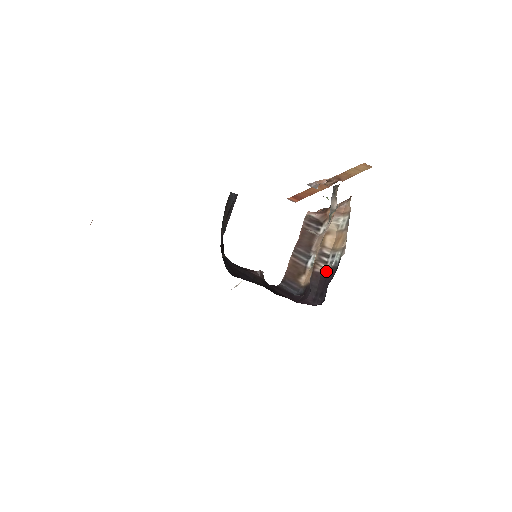
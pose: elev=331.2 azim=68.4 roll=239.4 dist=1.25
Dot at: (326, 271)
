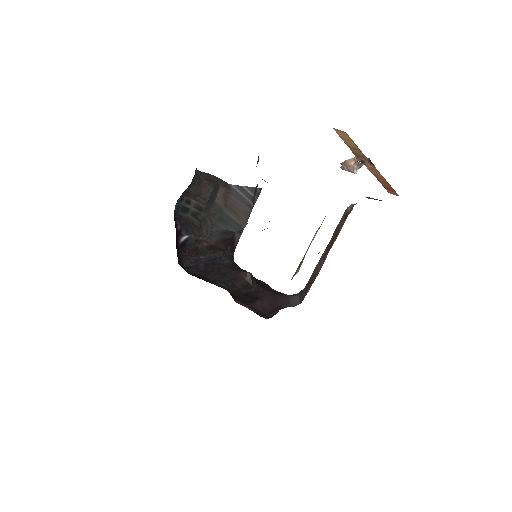
Dot at: occluded
